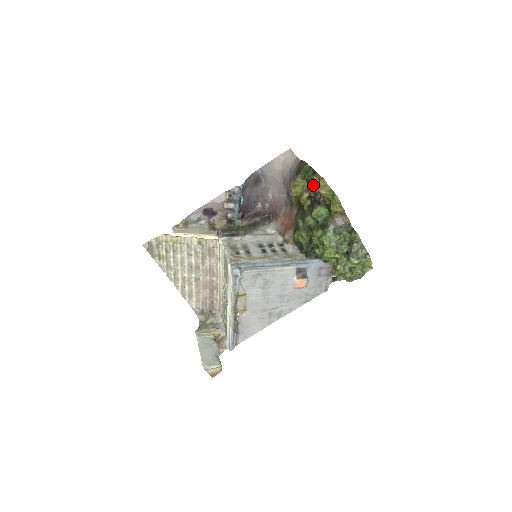
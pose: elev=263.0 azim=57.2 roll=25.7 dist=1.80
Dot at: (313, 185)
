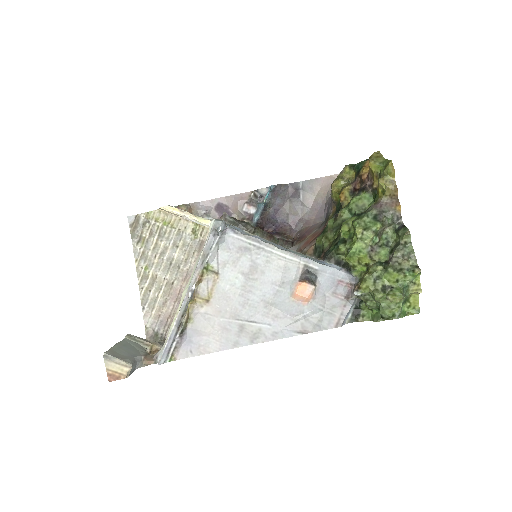
Dot at: (362, 169)
